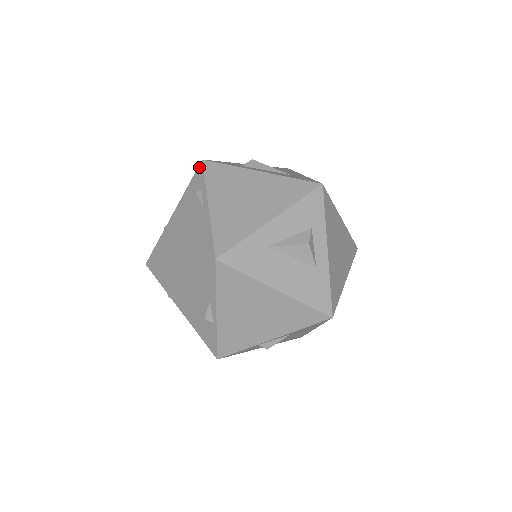
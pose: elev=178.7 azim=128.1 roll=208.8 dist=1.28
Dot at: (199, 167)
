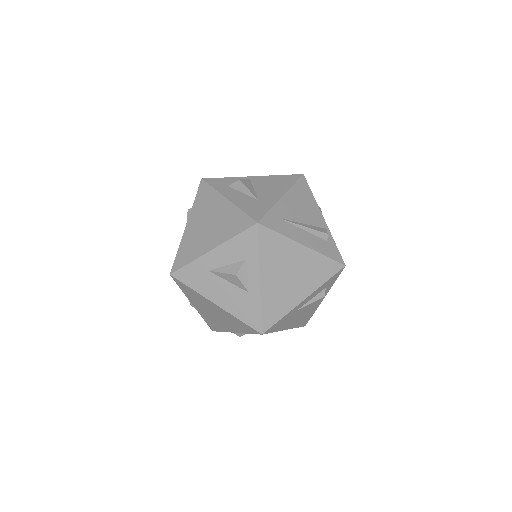
Dot at: (199, 185)
